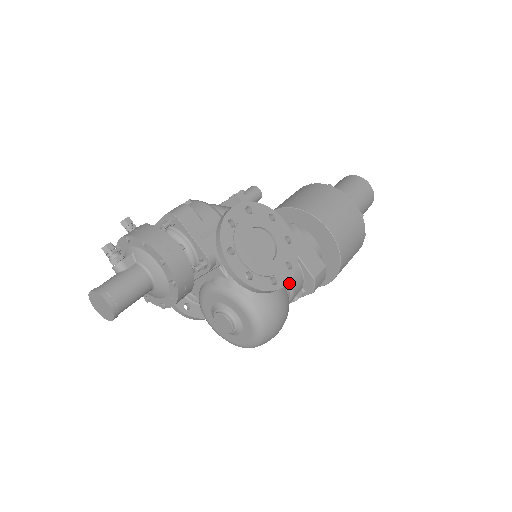
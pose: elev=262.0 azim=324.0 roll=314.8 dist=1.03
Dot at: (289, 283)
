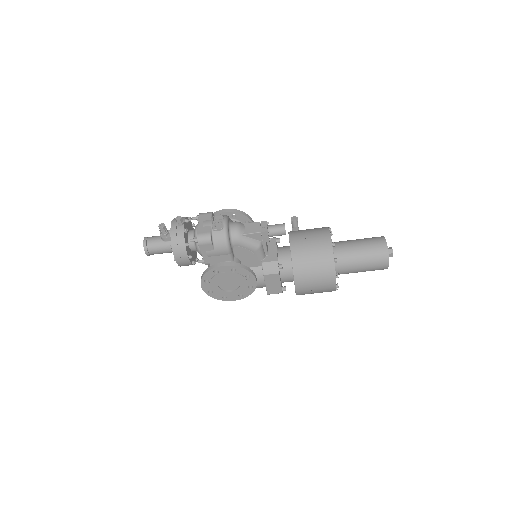
Dot at: occluded
